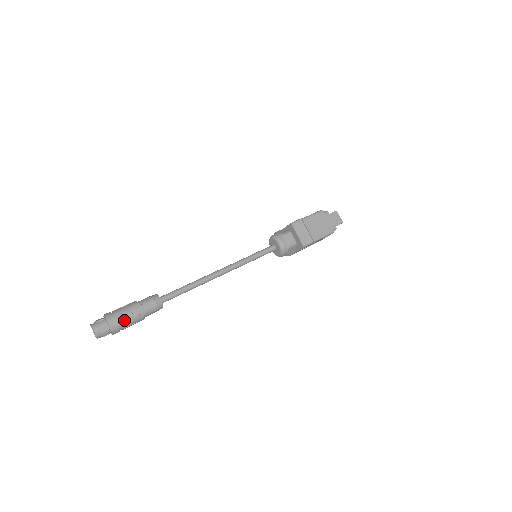
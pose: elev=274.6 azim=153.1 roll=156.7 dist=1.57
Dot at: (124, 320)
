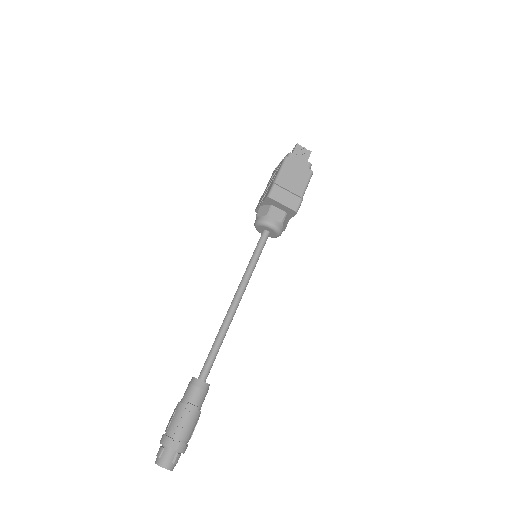
Dot at: (185, 433)
